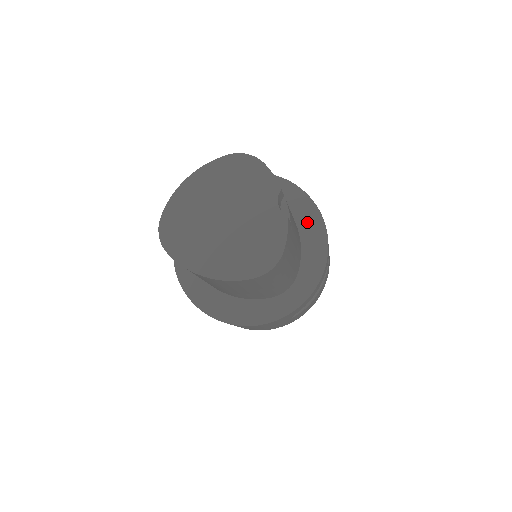
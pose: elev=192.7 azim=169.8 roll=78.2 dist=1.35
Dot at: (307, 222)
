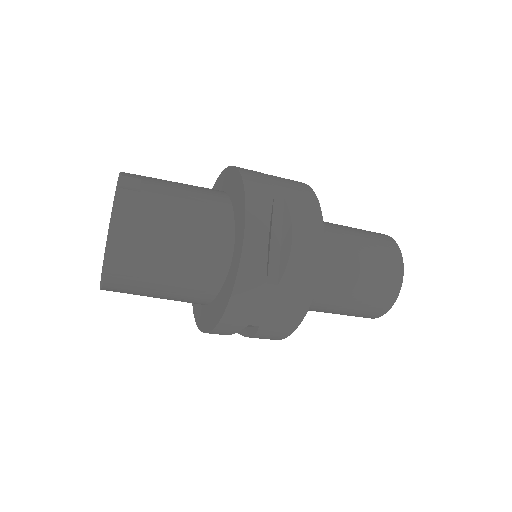
Dot at: (233, 186)
